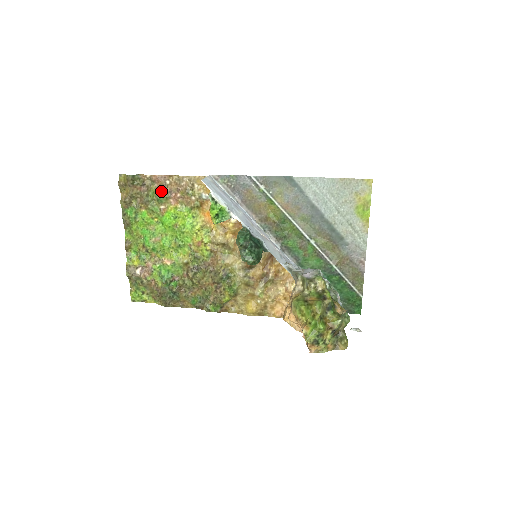
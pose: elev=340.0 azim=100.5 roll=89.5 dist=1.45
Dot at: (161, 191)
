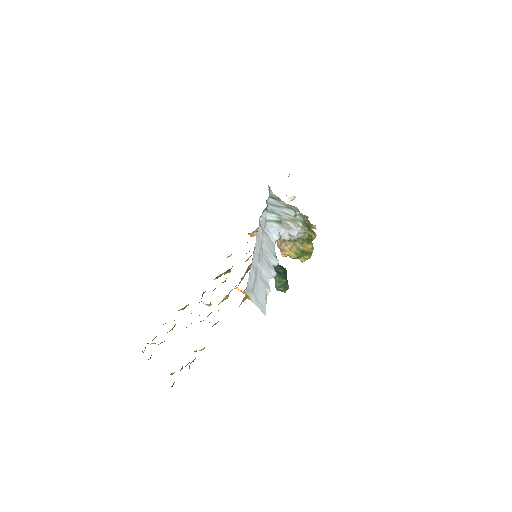
Dot at: occluded
